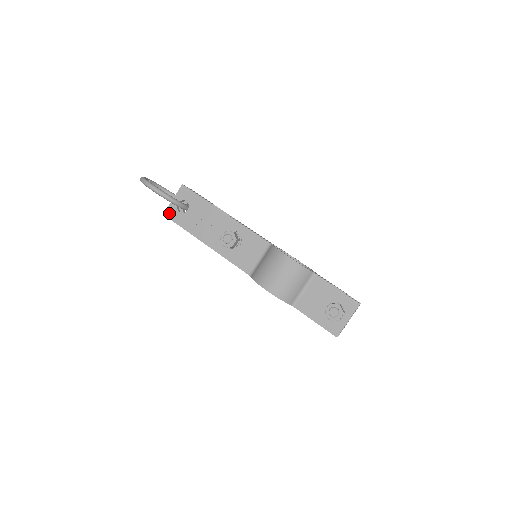
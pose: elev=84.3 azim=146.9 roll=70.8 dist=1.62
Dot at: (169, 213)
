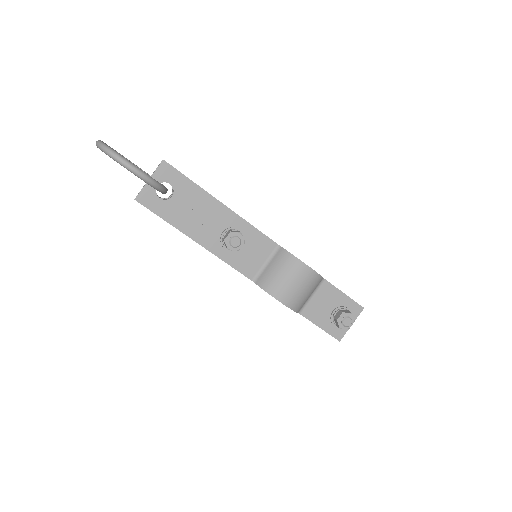
Dot at: (144, 198)
